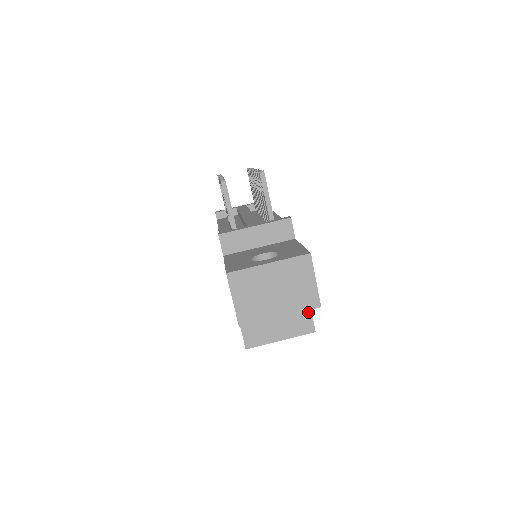
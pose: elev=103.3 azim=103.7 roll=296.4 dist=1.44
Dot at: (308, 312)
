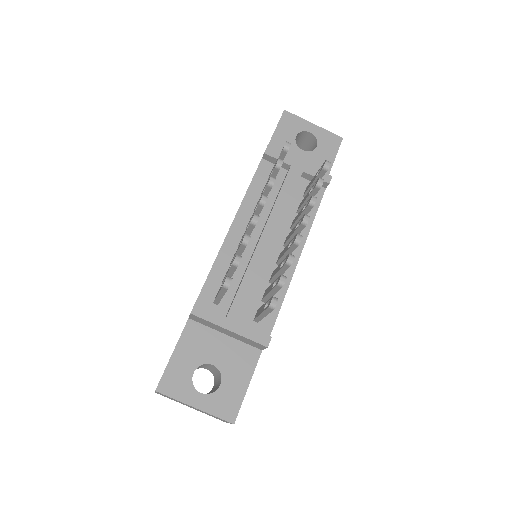
Dot at: occluded
